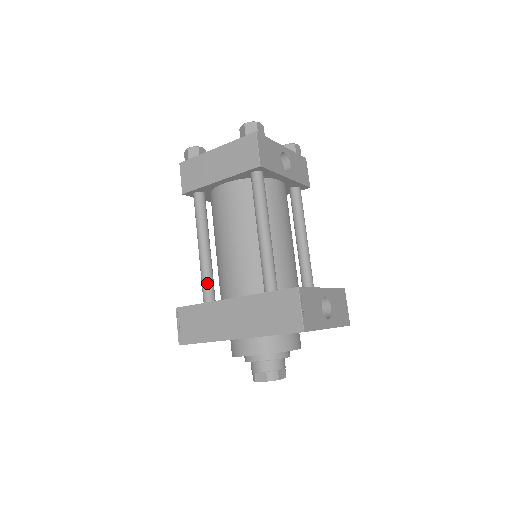
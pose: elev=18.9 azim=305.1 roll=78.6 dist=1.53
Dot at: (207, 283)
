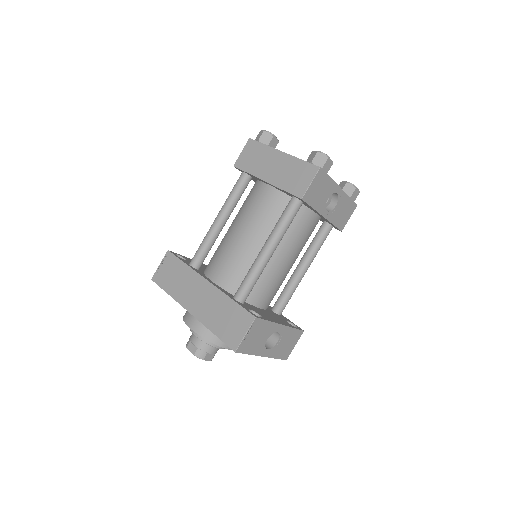
Dot at: (202, 251)
